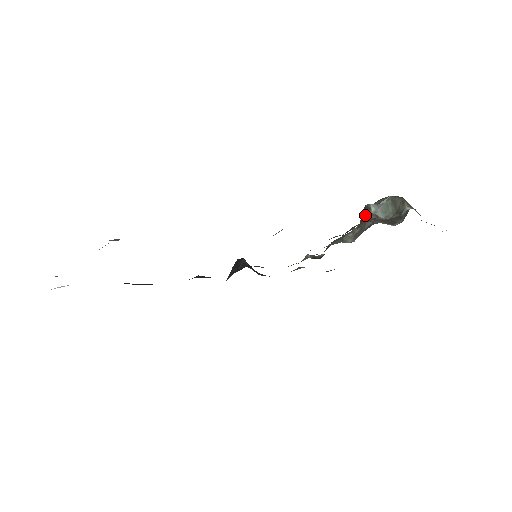
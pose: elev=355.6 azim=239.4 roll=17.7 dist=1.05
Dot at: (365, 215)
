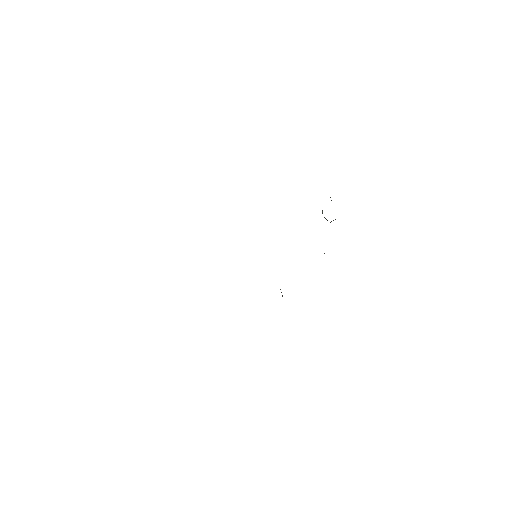
Dot at: occluded
